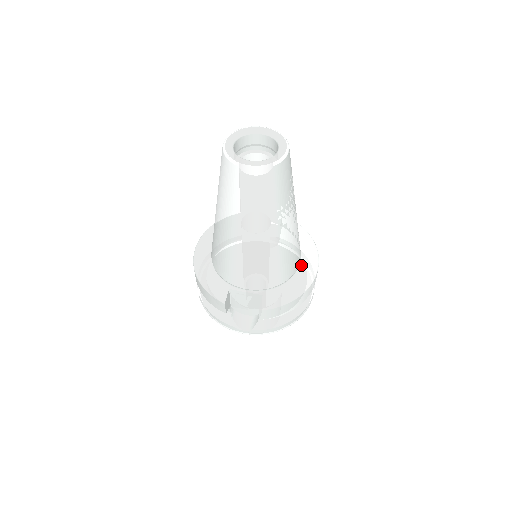
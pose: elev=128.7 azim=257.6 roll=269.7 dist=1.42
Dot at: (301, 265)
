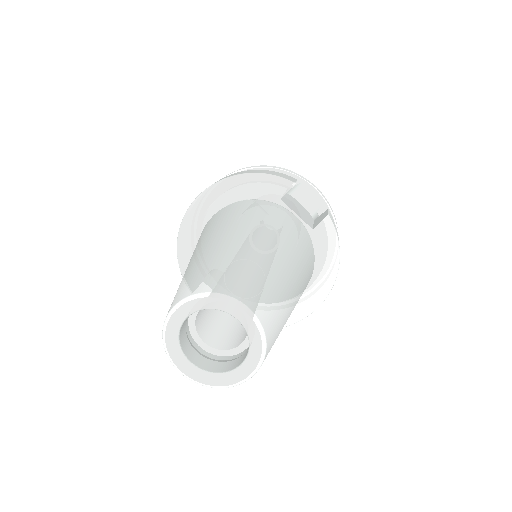
Dot at: occluded
